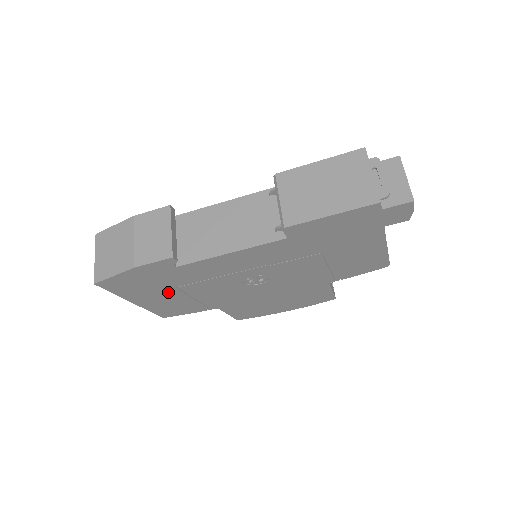
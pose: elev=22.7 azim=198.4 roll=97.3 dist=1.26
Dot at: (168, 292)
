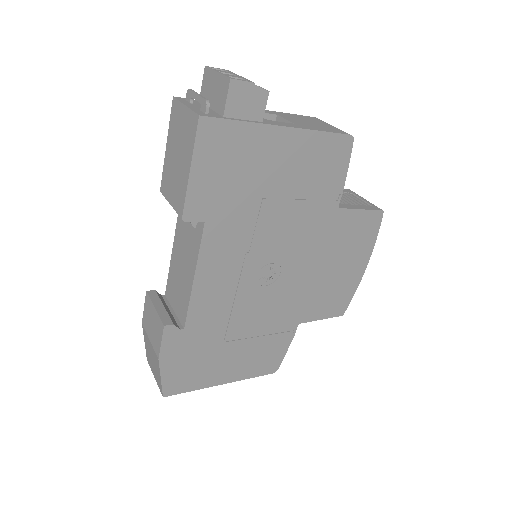
Dot at: (228, 351)
